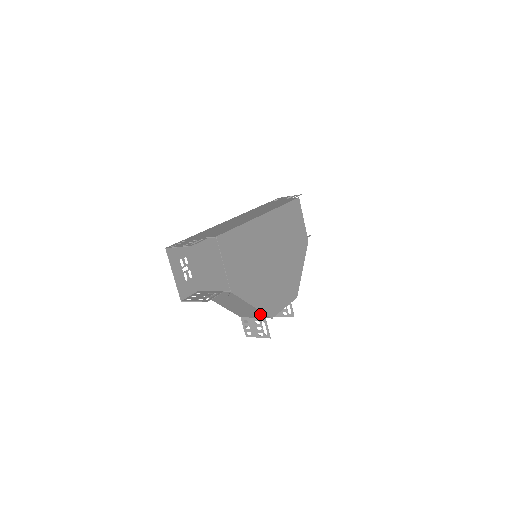
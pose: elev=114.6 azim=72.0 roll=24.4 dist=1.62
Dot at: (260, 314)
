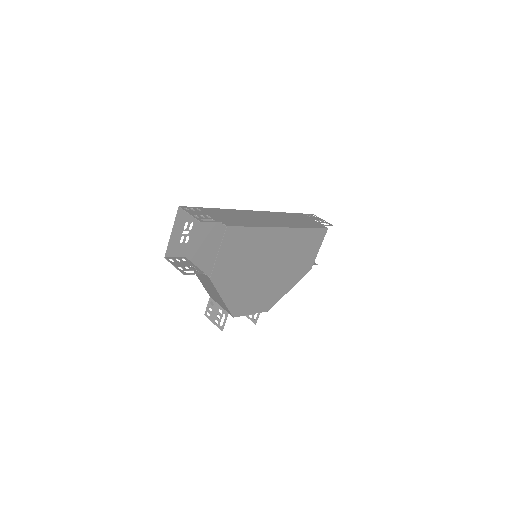
Dot at: (226, 308)
